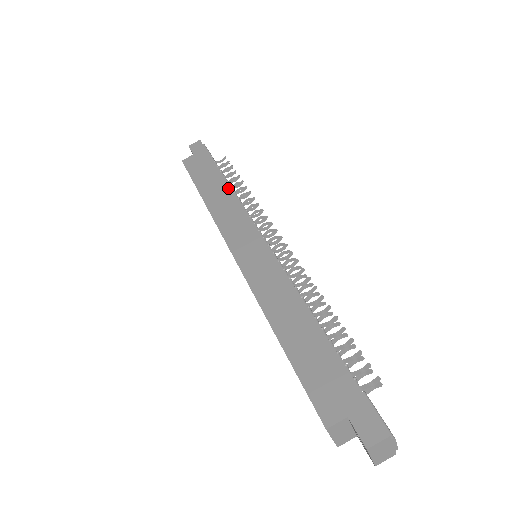
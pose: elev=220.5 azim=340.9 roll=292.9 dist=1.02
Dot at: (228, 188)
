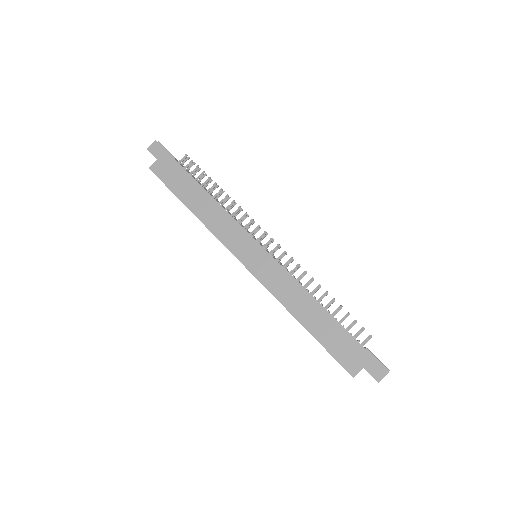
Dot at: (211, 199)
